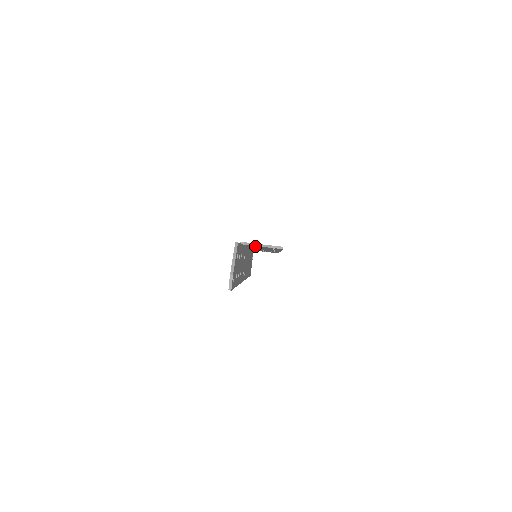
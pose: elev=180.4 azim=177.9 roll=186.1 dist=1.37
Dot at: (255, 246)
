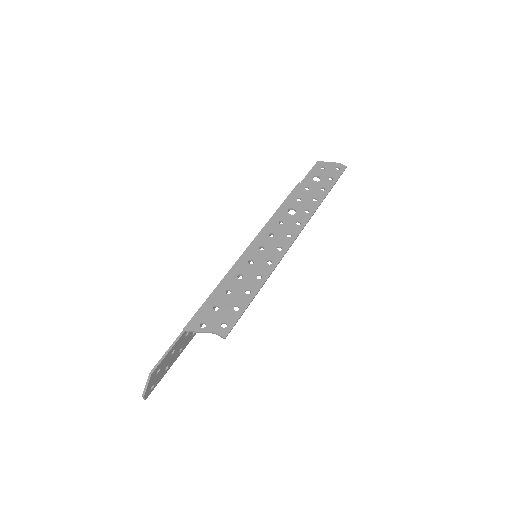
Dot at: (207, 319)
